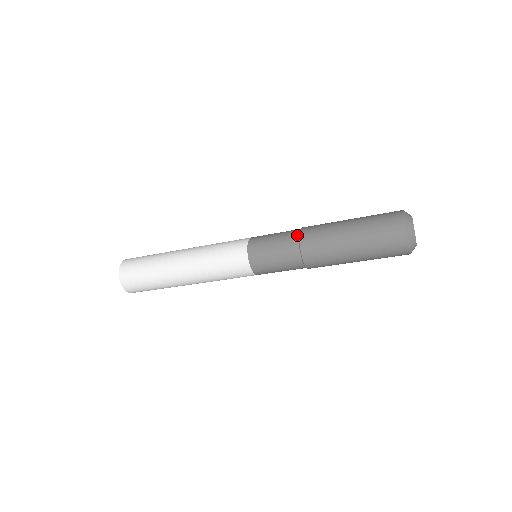
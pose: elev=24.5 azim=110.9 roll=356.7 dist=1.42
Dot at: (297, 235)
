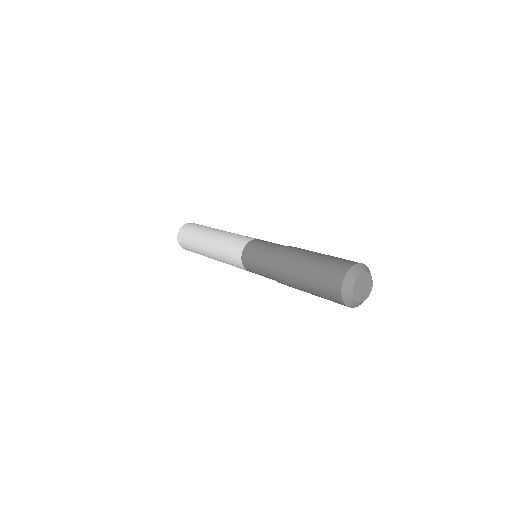
Dot at: (276, 251)
